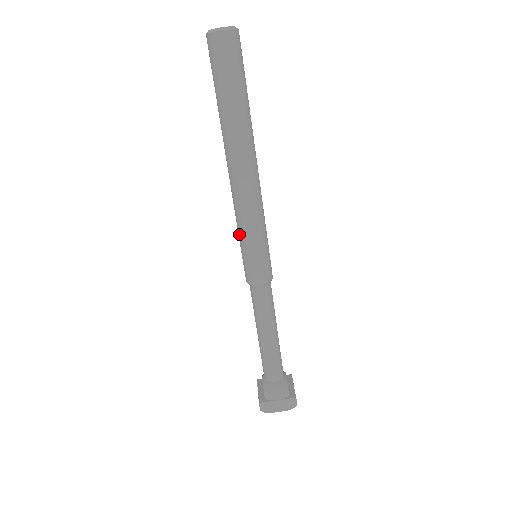
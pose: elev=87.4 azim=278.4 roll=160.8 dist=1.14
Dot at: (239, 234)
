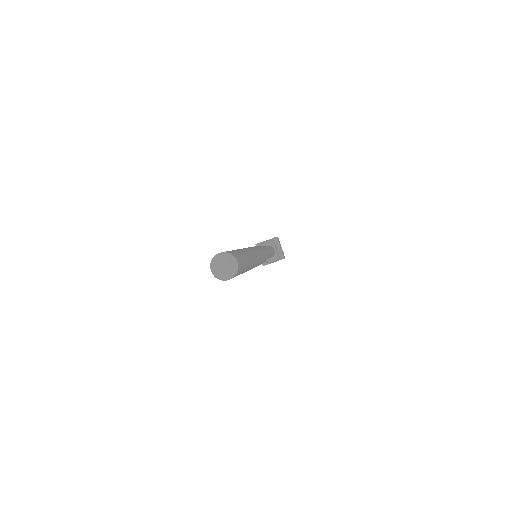
Dot at: occluded
